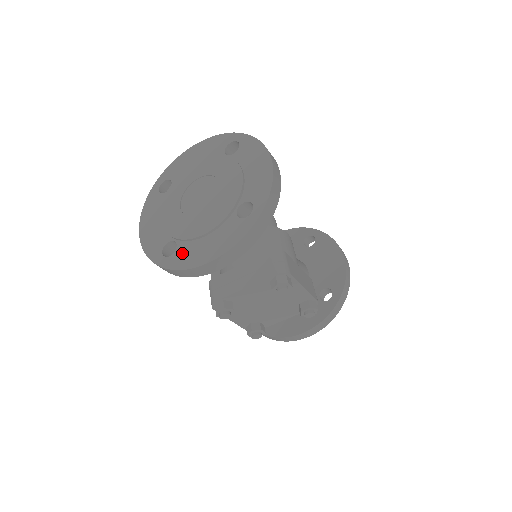
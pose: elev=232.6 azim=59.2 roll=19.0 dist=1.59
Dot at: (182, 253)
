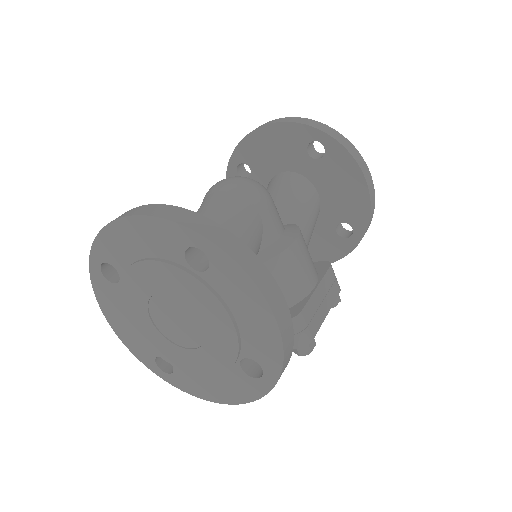
Dot at: (184, 379)
